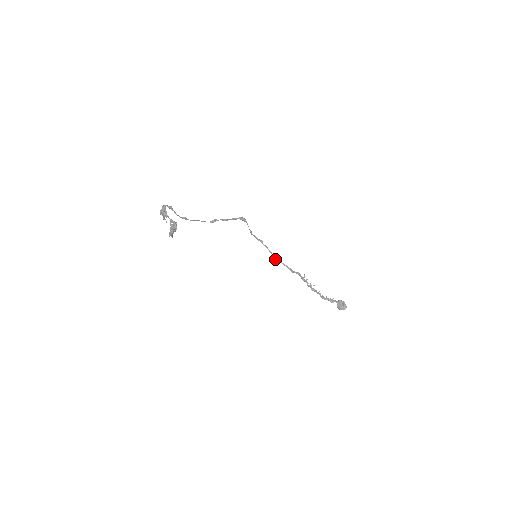
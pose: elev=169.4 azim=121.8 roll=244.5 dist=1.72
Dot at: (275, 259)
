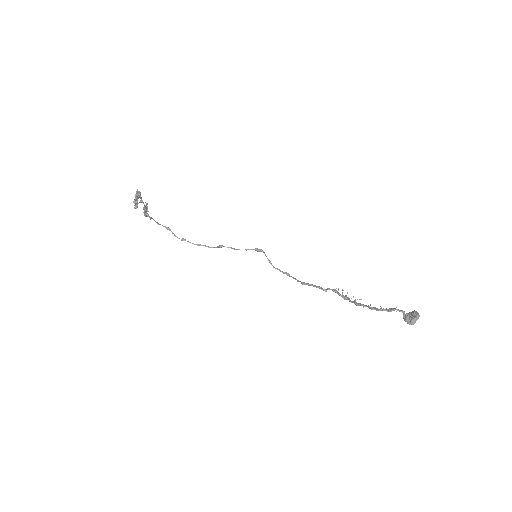
Dot at: (302, 283)
